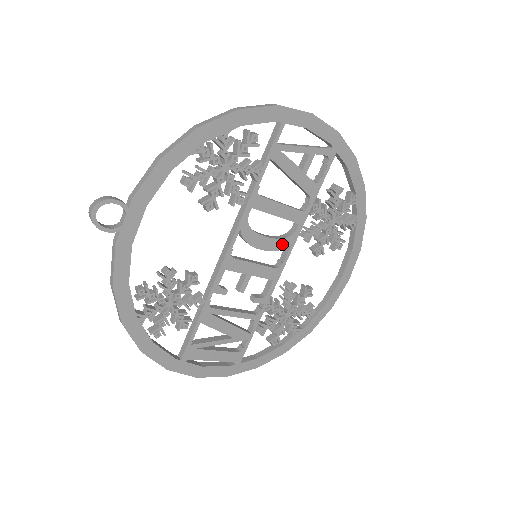
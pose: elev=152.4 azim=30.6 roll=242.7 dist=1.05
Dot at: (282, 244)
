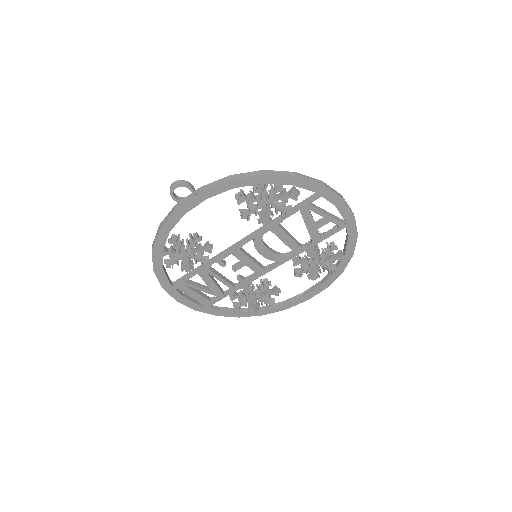
Dot at: (277, 258)
